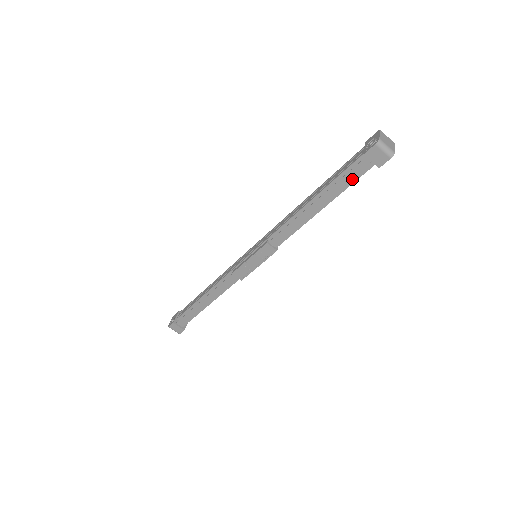
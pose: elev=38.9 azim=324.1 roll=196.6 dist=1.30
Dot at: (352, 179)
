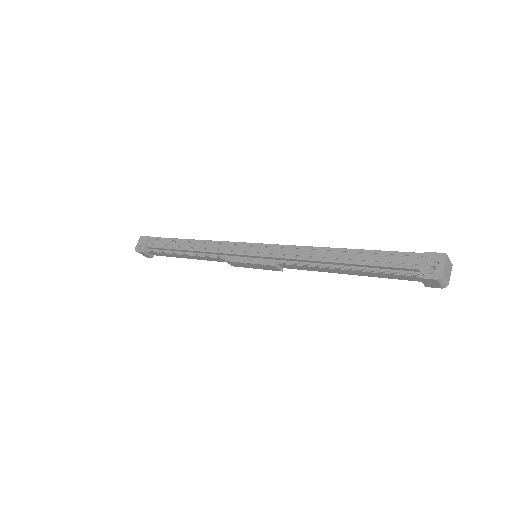
Dot at: (393, 277)
